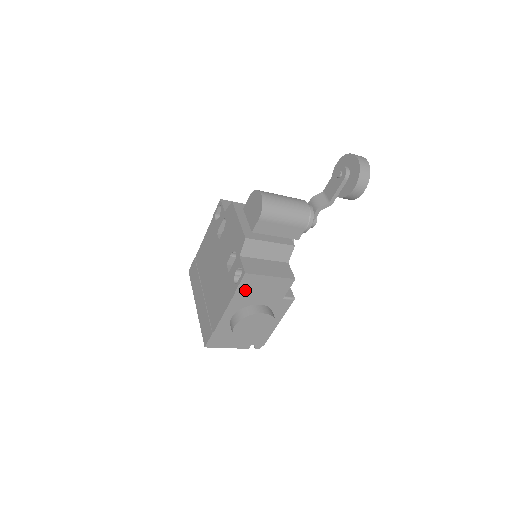
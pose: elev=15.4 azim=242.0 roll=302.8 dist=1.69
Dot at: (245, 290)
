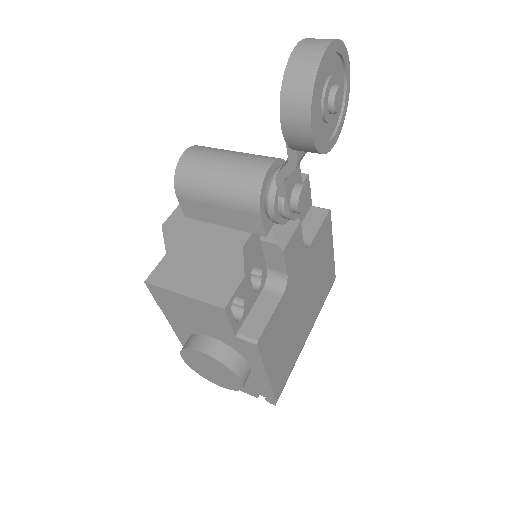
Dot at: (170, 308)
